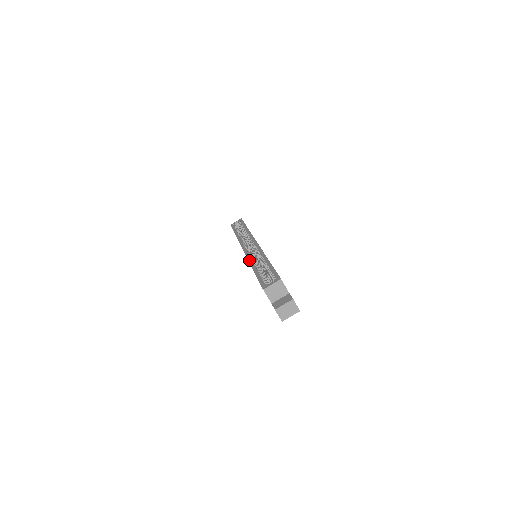
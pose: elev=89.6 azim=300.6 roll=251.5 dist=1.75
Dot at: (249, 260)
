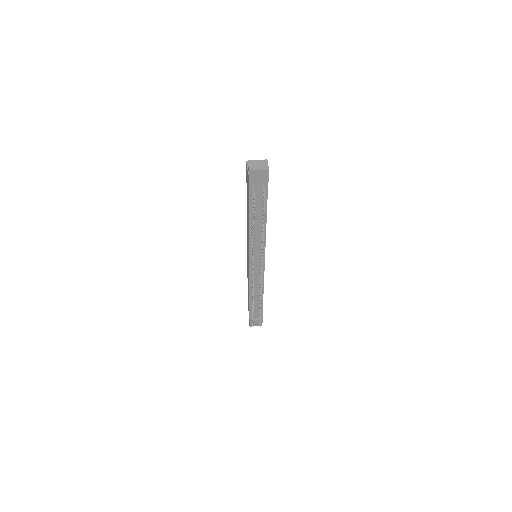
Dot at: occluded
